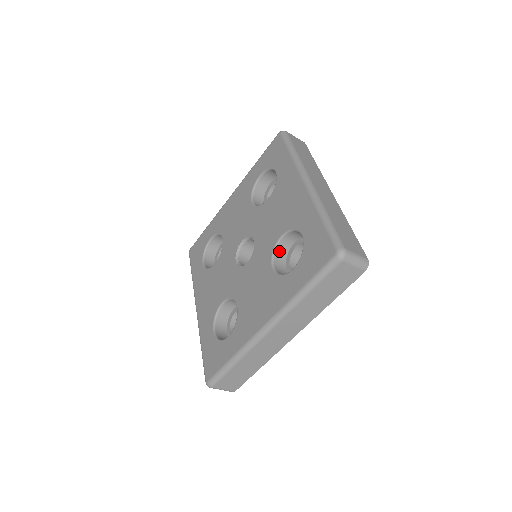
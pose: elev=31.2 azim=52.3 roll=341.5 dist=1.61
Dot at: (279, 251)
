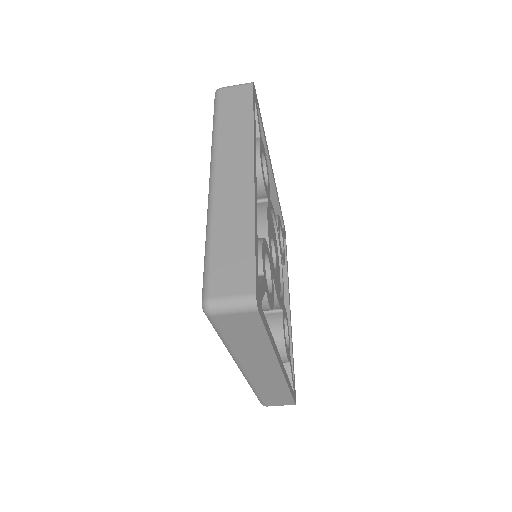
Dot at: occluded
